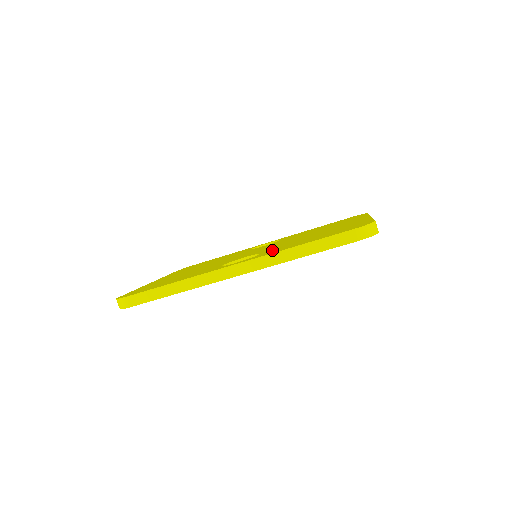
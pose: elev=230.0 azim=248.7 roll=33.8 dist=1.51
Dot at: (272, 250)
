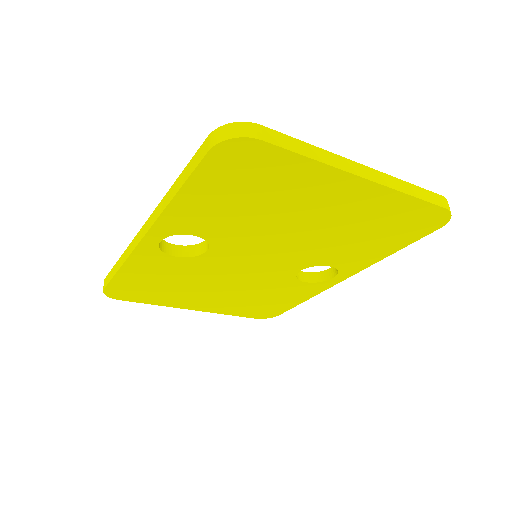
Dot at: occluded
